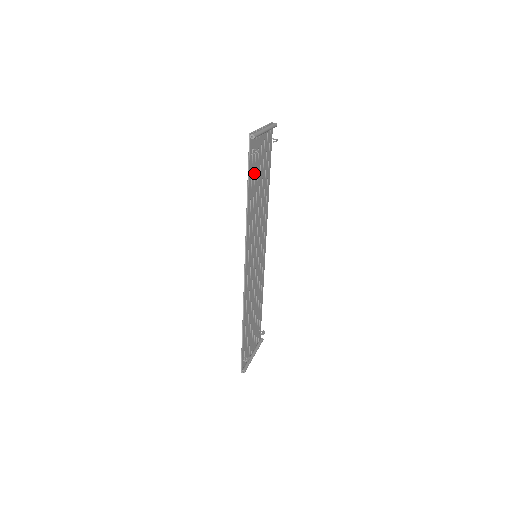
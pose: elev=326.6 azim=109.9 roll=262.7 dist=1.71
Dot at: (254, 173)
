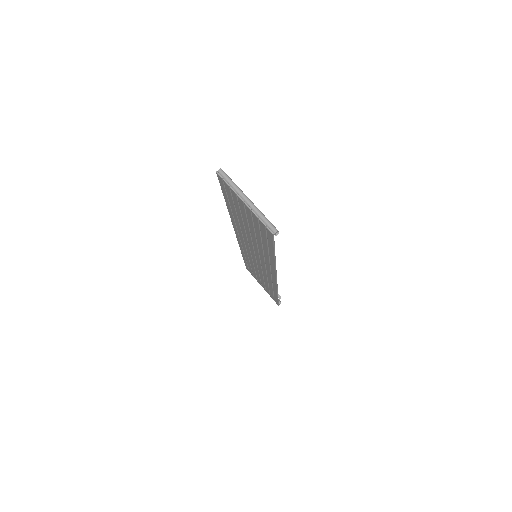
Dot at: (262, 237)
